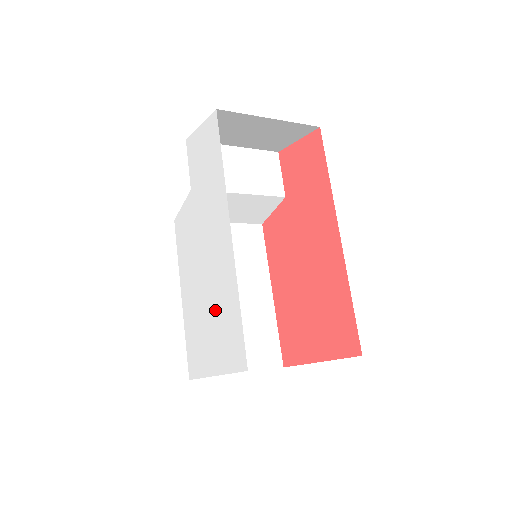
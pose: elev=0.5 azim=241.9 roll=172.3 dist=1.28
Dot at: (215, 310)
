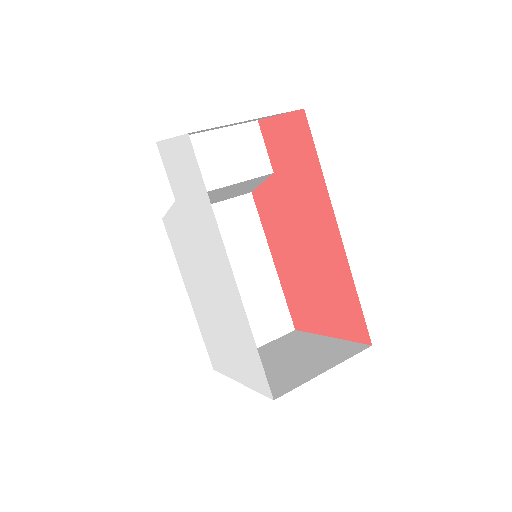
Dot at: (229, 331)
